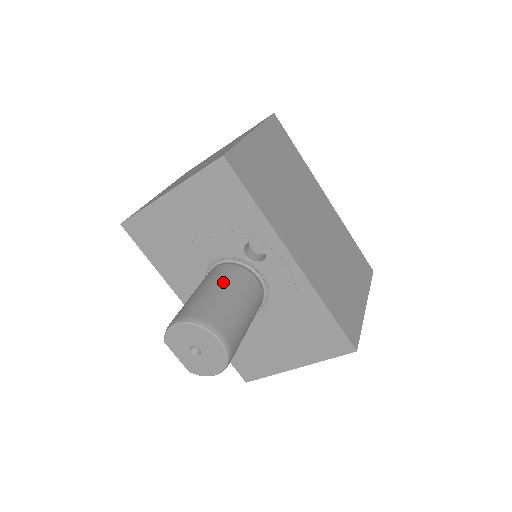
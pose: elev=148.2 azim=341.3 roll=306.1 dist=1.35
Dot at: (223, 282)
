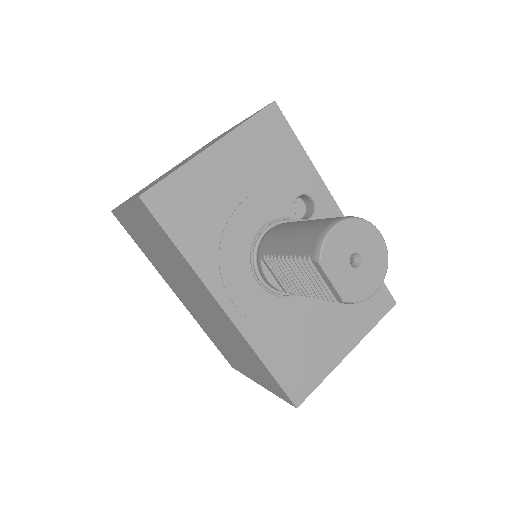
Dot at: occluded
